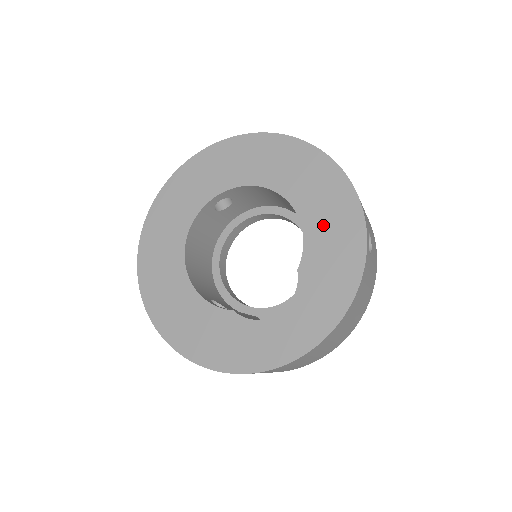
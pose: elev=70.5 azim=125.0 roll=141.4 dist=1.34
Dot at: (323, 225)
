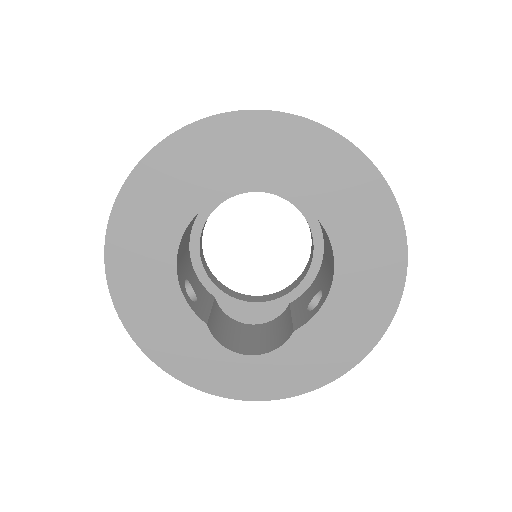
Dot at: (348, 309)
